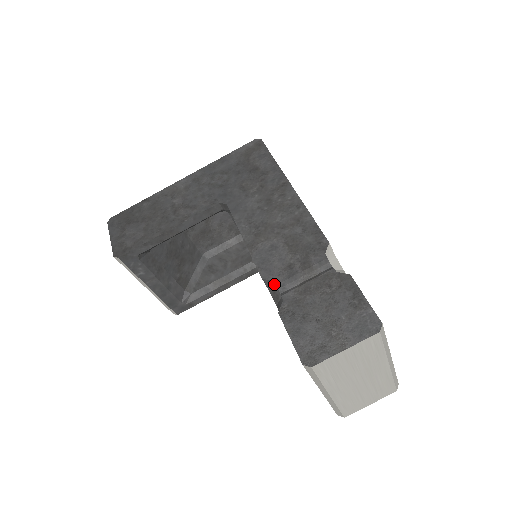
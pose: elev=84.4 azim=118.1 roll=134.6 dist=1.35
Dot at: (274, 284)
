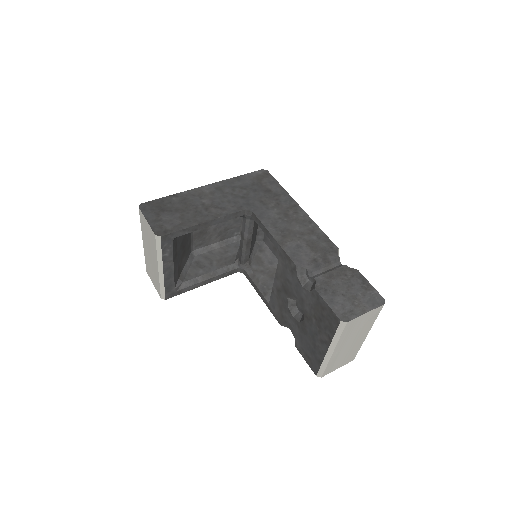
Dot at: (305, 271)
